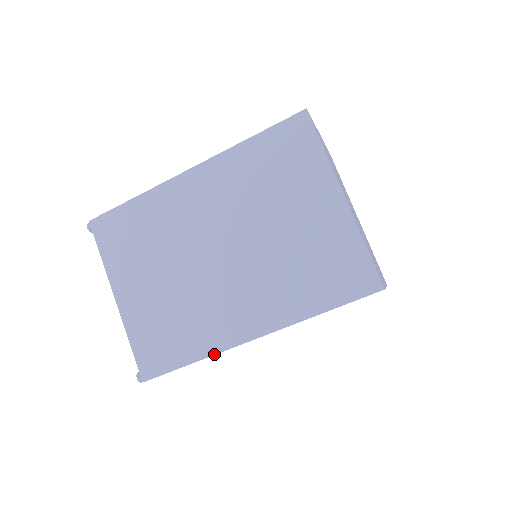
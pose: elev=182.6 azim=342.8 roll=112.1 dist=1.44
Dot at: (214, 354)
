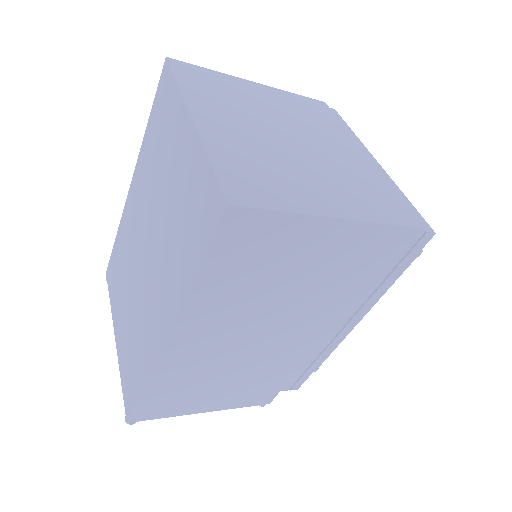
Dot at: (150, 372)
